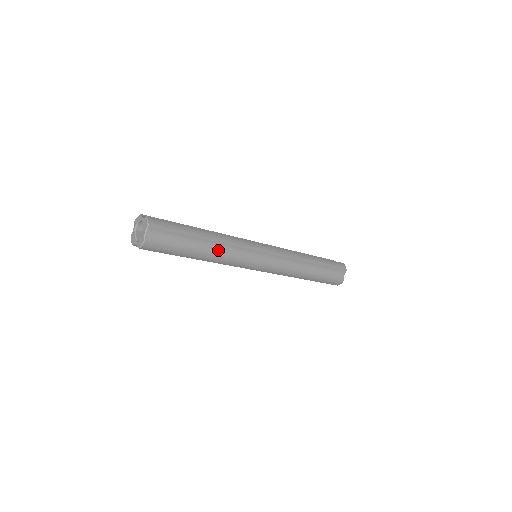
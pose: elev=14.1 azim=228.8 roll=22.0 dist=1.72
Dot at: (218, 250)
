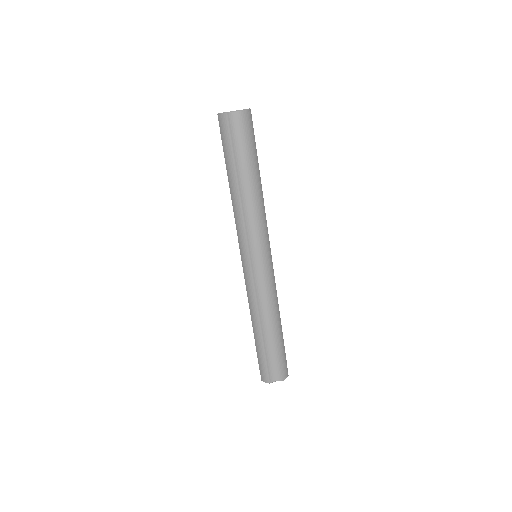
Dot at: occluded
